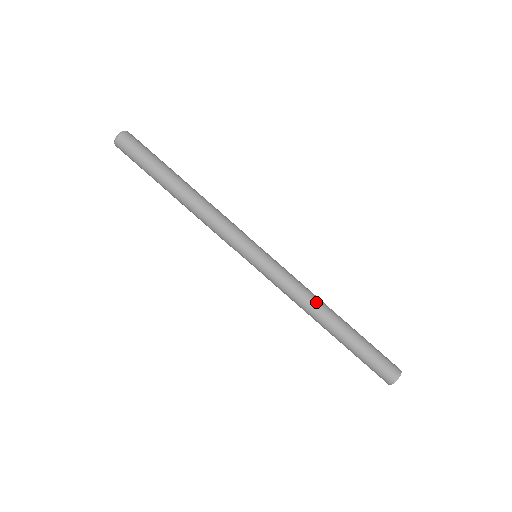
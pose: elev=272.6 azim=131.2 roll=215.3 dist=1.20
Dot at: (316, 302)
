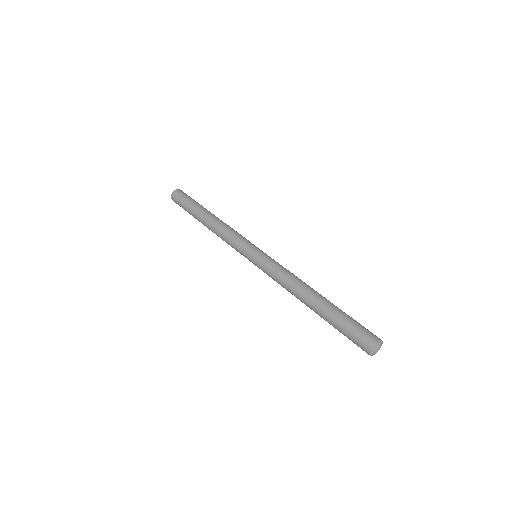
Dot at: occluded
